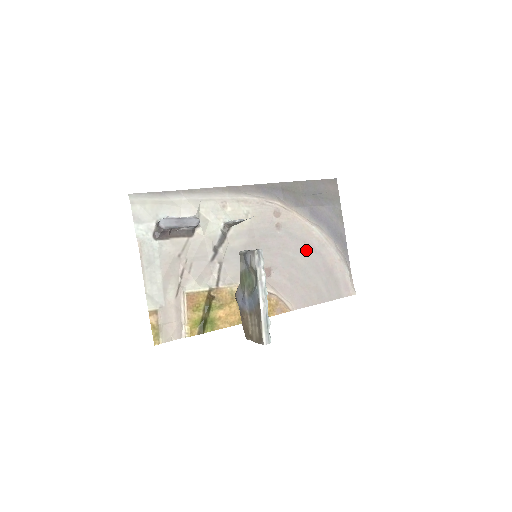
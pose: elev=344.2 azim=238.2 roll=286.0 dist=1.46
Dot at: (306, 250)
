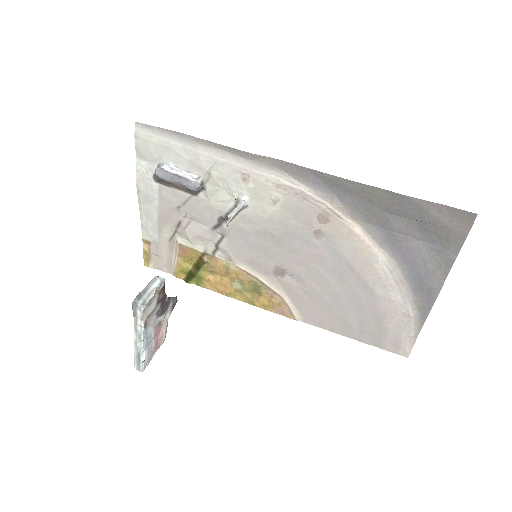
Dot at: (350, 278)
